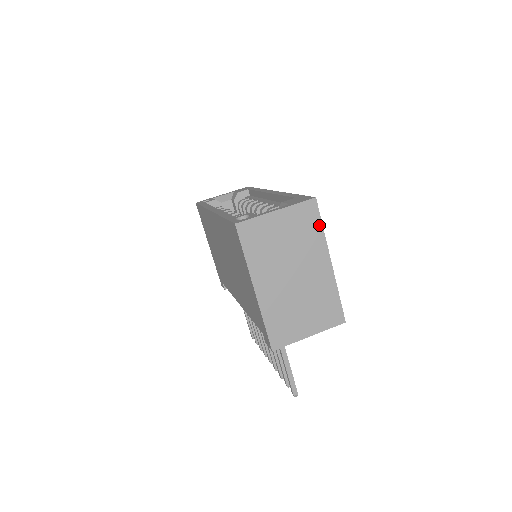
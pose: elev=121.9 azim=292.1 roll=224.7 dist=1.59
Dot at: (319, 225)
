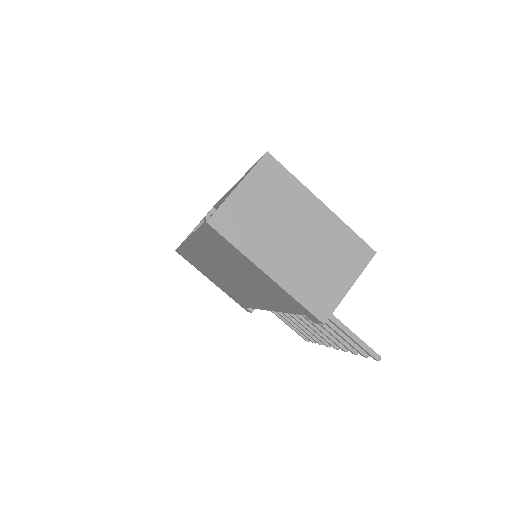
Dot at: (288, 175)
